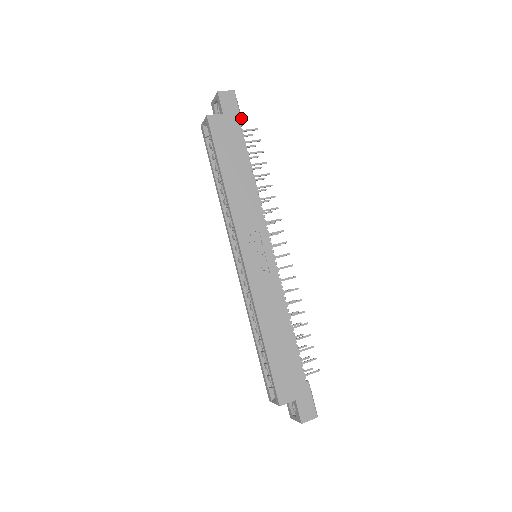
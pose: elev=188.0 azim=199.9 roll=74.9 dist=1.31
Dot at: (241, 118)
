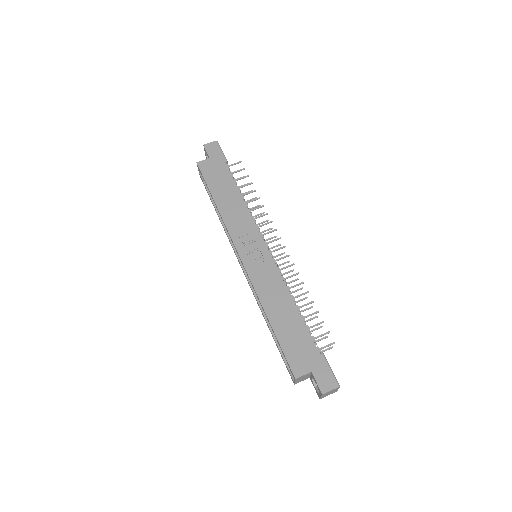
Dot at: (225, 157)
